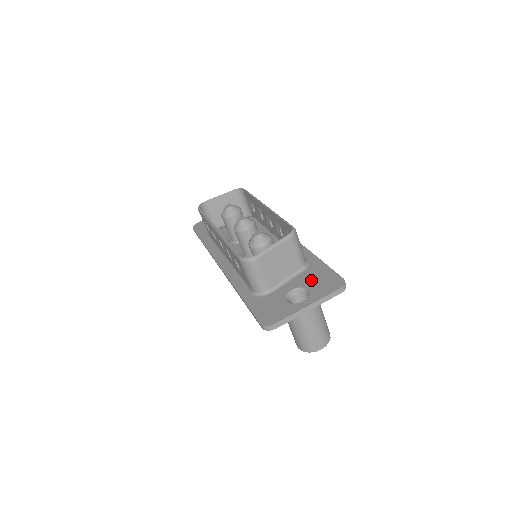
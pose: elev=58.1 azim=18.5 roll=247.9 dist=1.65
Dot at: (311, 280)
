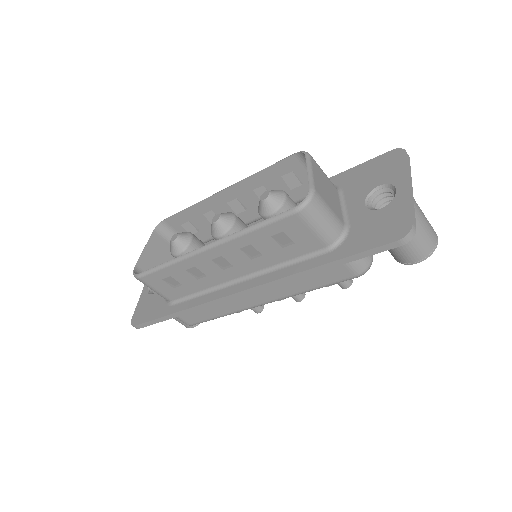
Dot at: (366, 182)
